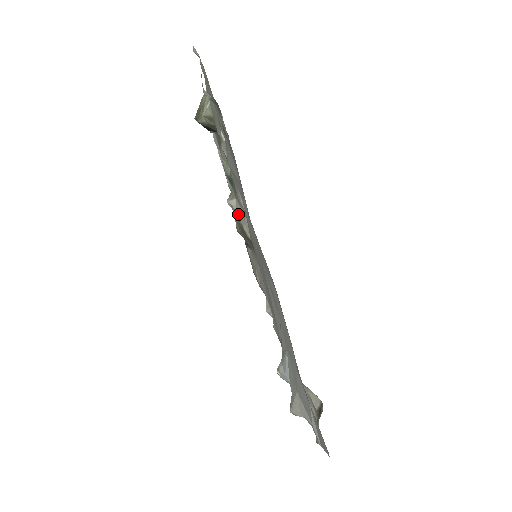
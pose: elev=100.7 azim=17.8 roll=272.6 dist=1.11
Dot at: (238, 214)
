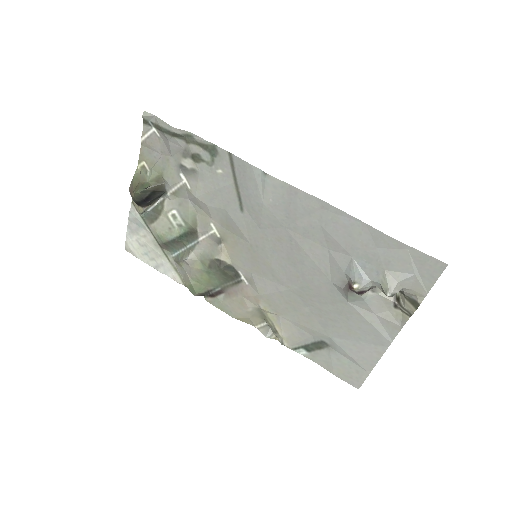
Dot at: (205, 257)
